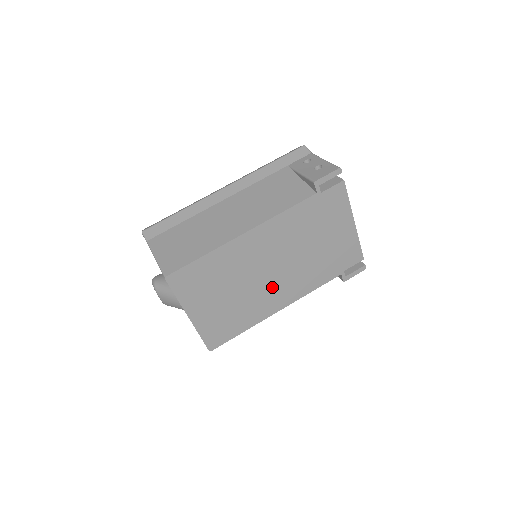
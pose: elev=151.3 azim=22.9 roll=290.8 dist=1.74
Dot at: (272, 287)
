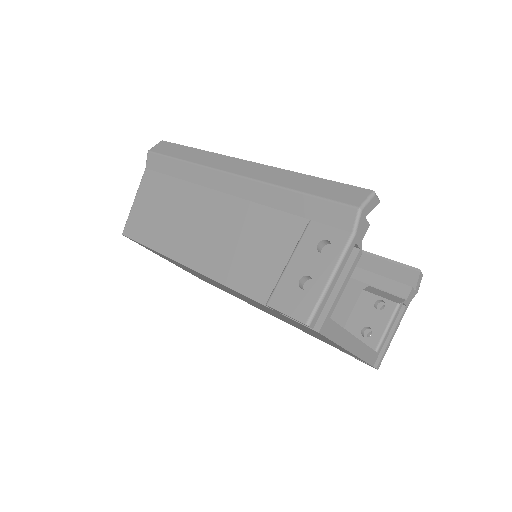
Dot at: (245, 300)
